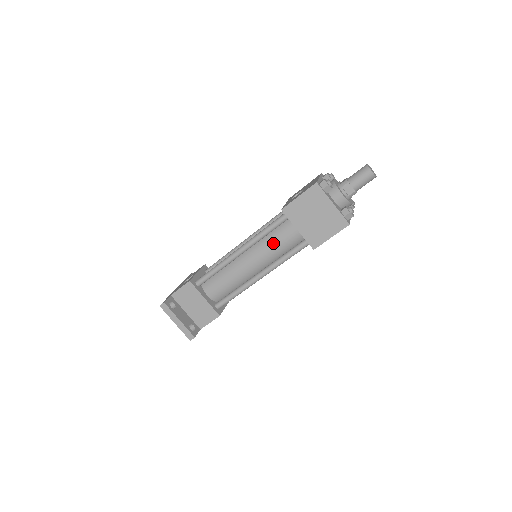
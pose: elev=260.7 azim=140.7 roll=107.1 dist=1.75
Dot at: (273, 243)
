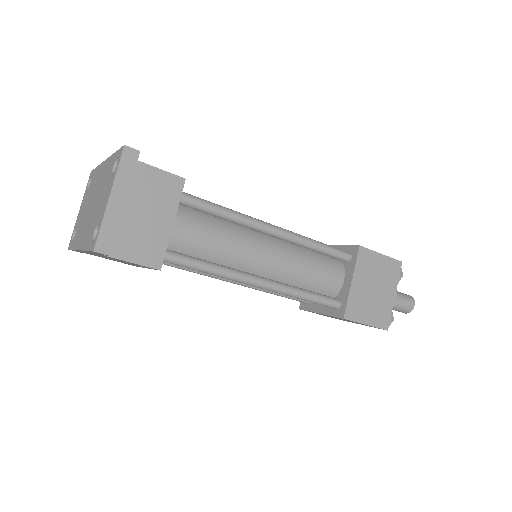
Dot at: (310, 265)
